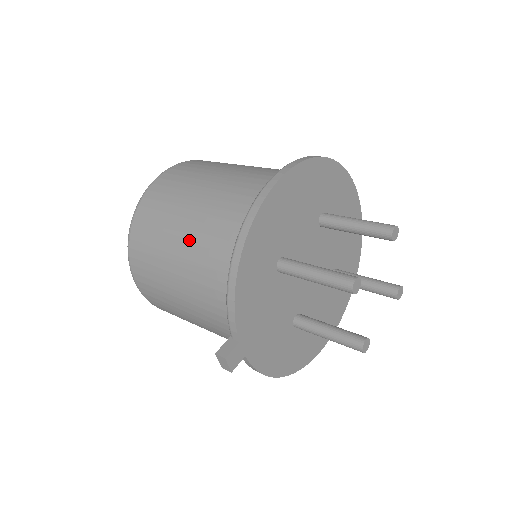
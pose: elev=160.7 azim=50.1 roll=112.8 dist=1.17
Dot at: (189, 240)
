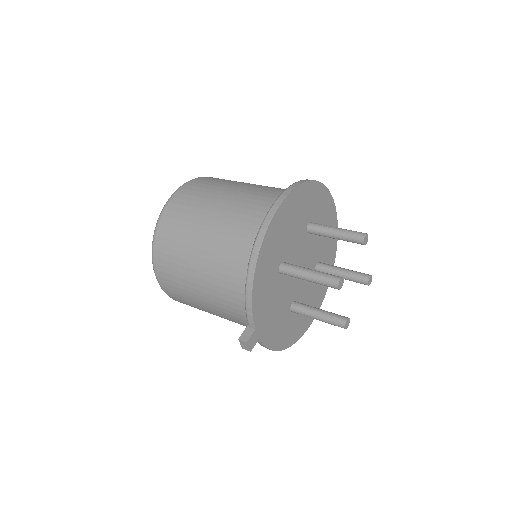
Dot at: (208, 252)
